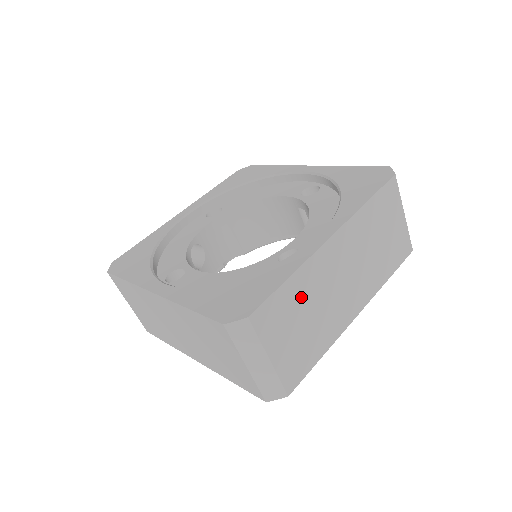
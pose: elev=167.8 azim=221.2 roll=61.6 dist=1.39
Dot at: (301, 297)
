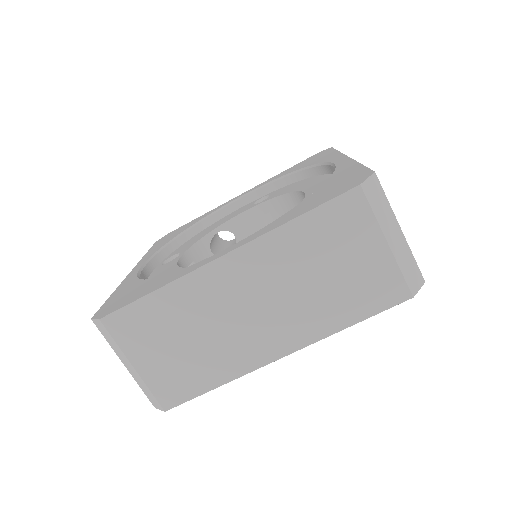
Dot at: (175, 315)
